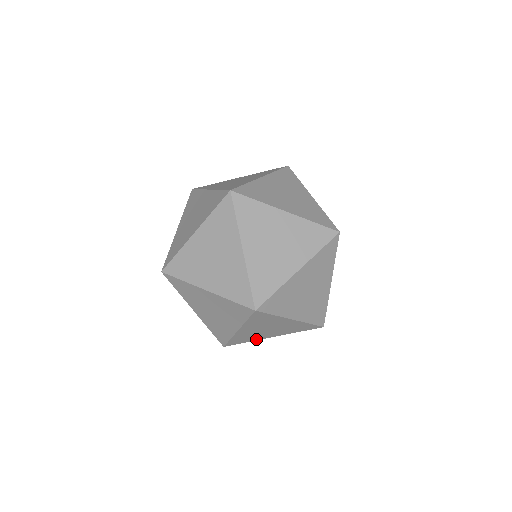
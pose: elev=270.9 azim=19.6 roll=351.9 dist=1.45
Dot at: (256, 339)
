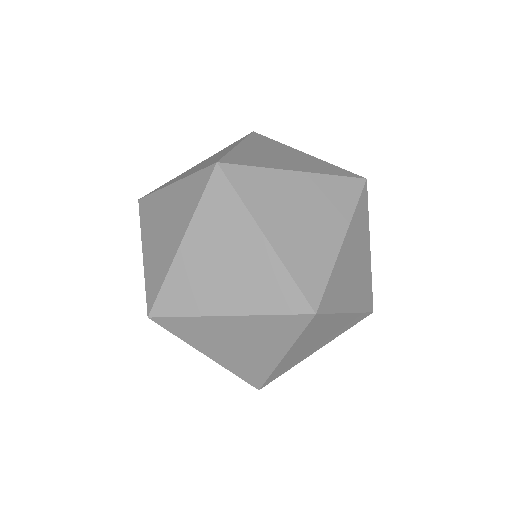
Dot at: occluded
